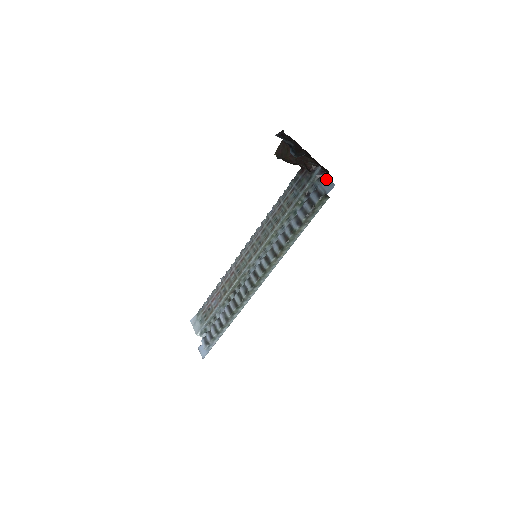
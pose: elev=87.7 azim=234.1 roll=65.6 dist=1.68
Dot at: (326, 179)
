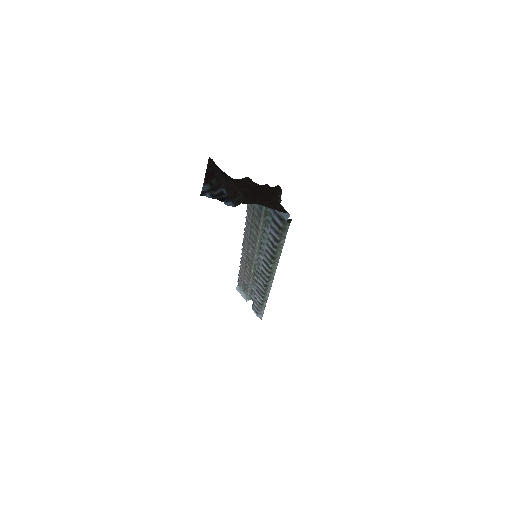
Dot at: occluded
